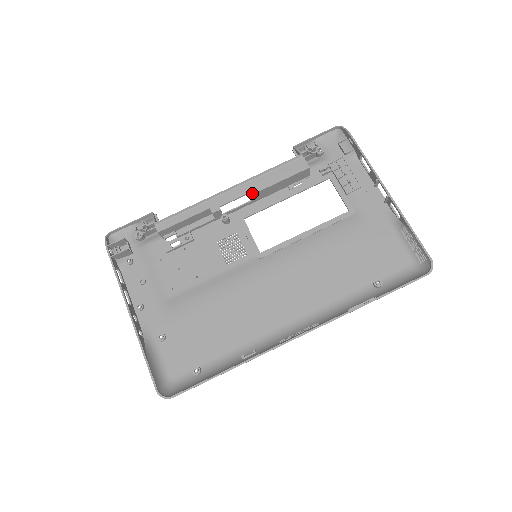
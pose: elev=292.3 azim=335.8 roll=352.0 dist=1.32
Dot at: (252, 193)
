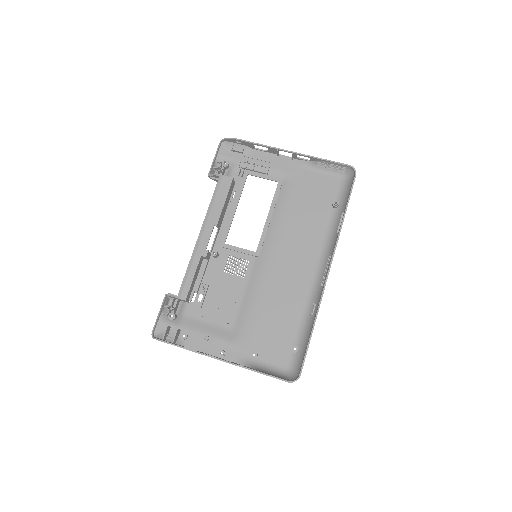
Dot at: (216, 223)
